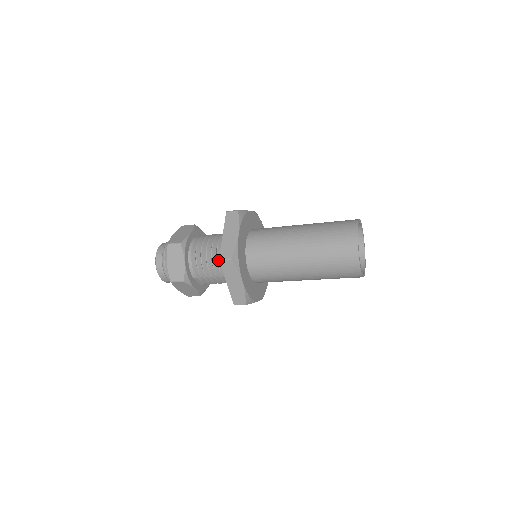
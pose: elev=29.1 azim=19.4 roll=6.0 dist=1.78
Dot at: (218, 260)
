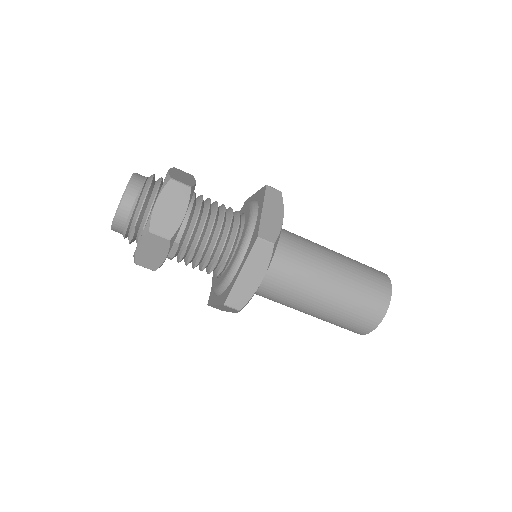
Dot at: (227, 237)
